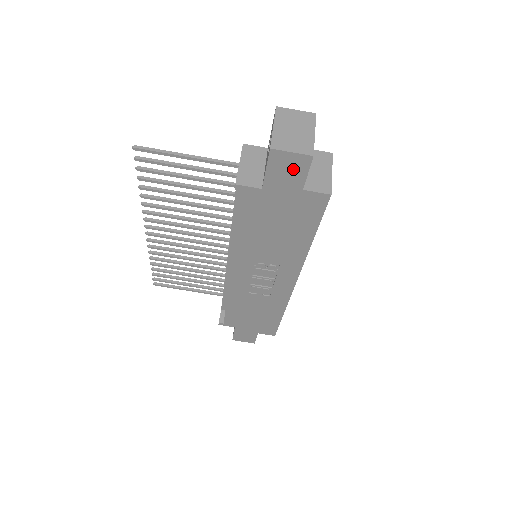
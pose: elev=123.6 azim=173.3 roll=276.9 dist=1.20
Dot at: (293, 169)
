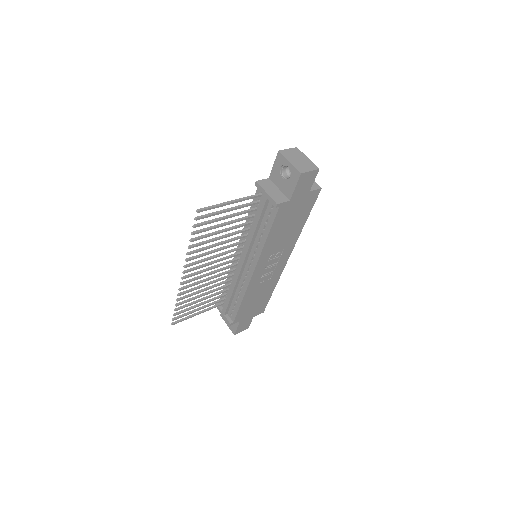
Dot at: (308, 181)
